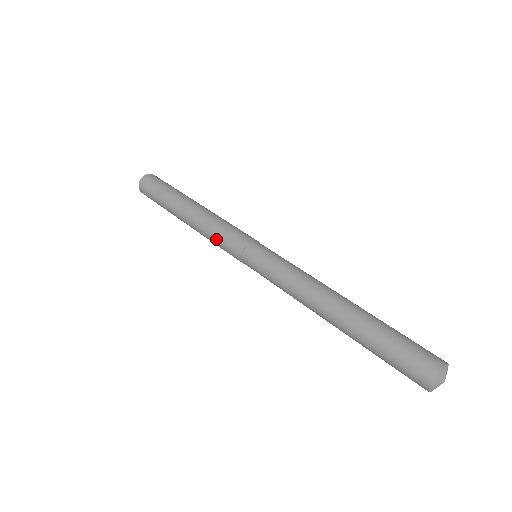
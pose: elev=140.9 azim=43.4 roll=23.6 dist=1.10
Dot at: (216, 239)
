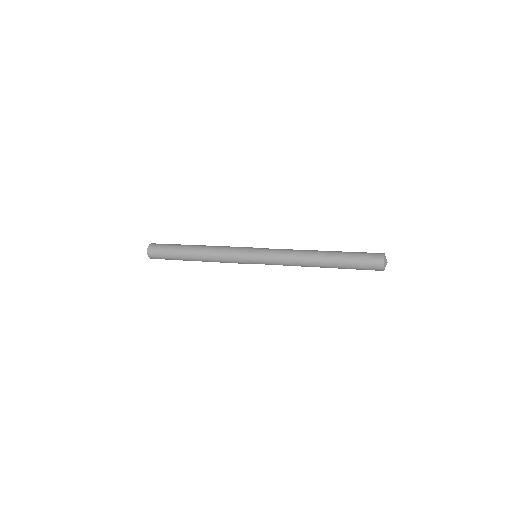
Dot at: (227, 261)
